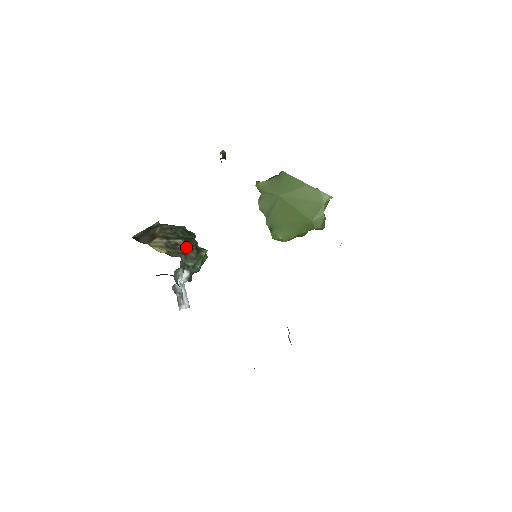
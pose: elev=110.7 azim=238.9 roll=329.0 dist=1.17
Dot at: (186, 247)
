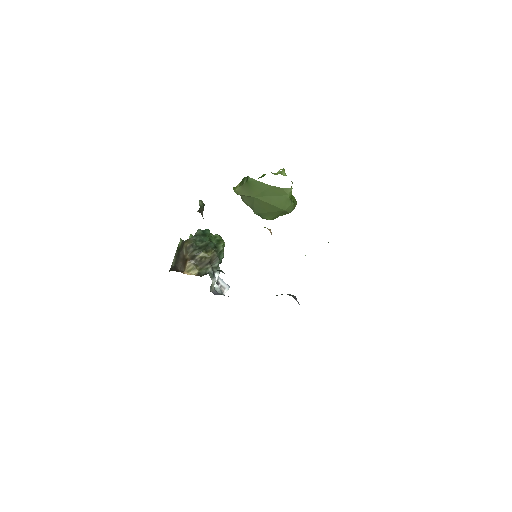
Dot at: (208, 256)
